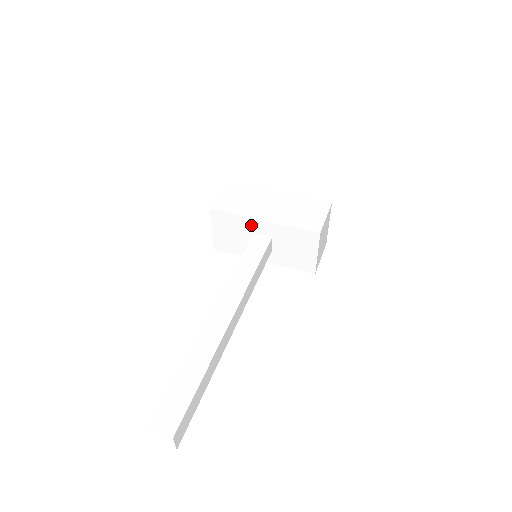
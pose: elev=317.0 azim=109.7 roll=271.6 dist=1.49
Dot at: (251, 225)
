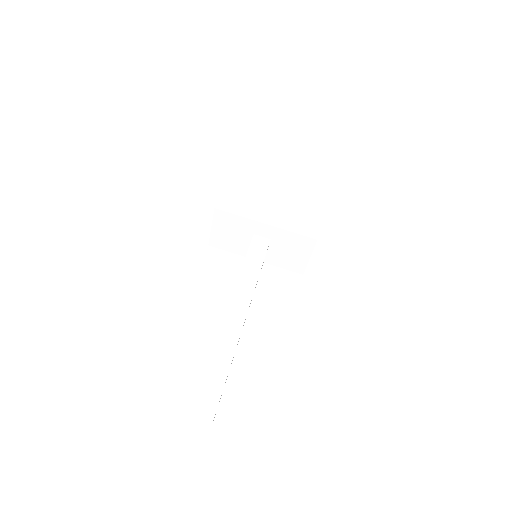
Dot at: (253, 227)
